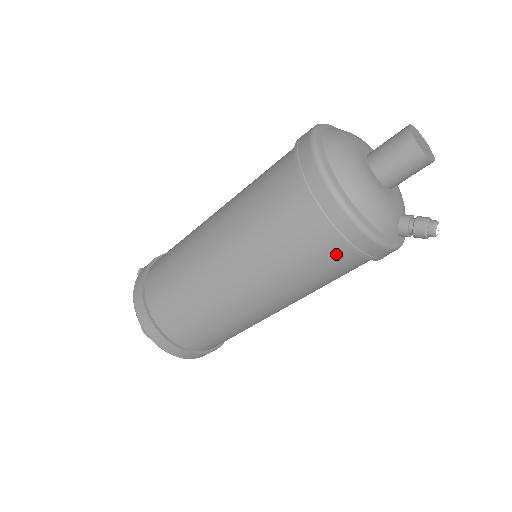
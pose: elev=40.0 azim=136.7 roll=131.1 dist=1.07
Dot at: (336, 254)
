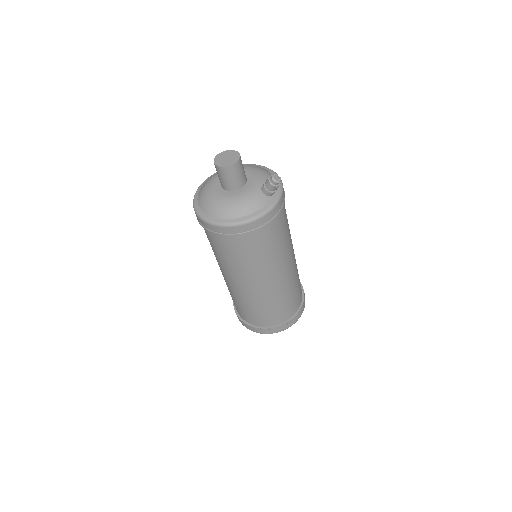
Dot at: (260, 236)
